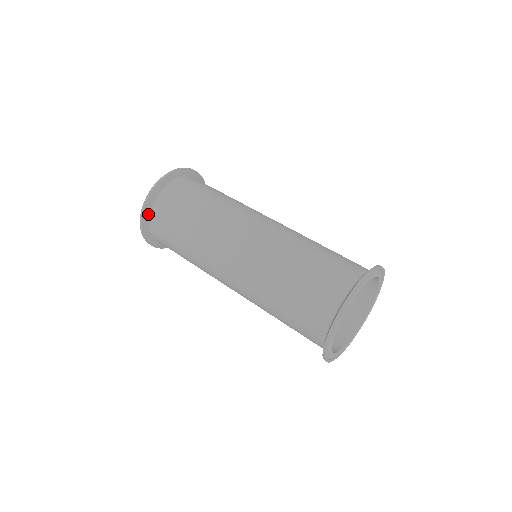
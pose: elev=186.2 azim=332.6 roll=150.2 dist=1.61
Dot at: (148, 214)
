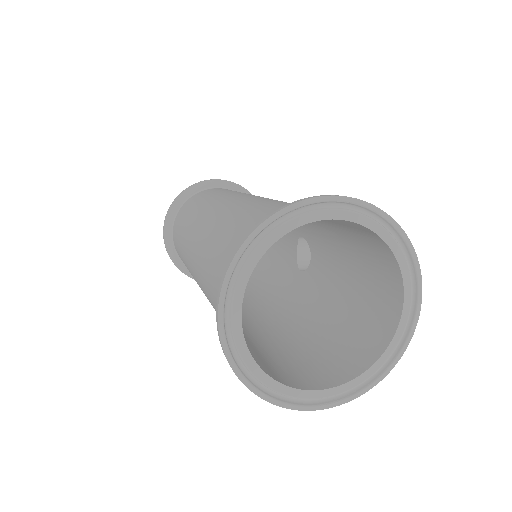
Dot at: (173, 248)
